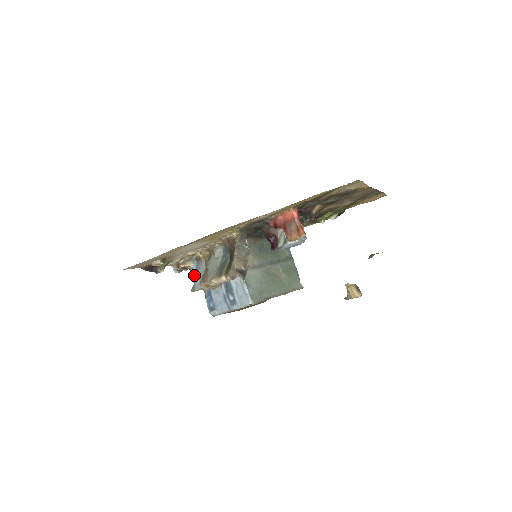
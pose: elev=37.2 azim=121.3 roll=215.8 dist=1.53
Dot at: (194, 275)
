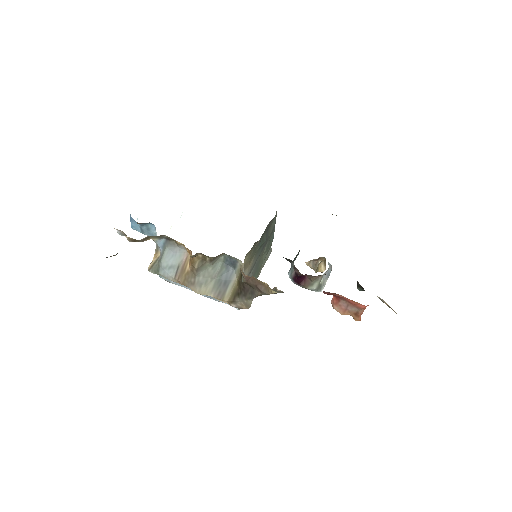
Dot at: (140, 226)
